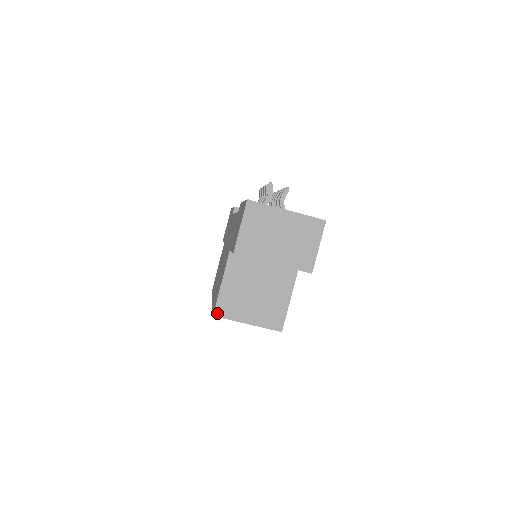
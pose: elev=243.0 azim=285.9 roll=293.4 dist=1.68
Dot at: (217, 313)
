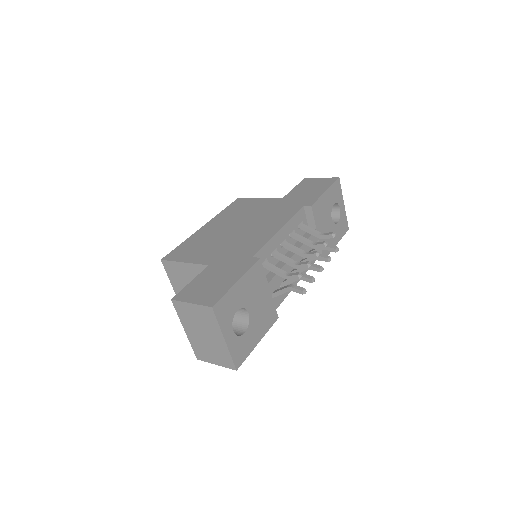
Dot at: (164, 263)
